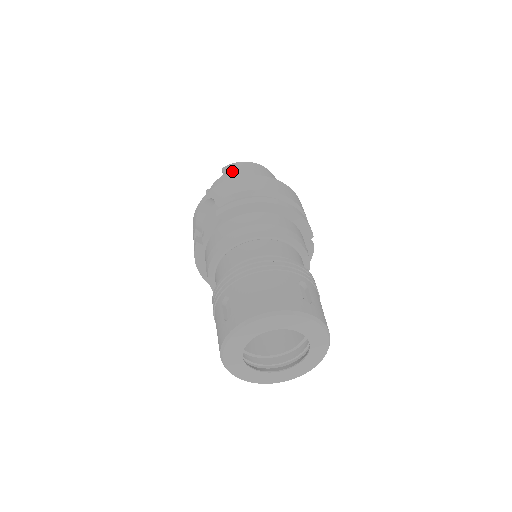
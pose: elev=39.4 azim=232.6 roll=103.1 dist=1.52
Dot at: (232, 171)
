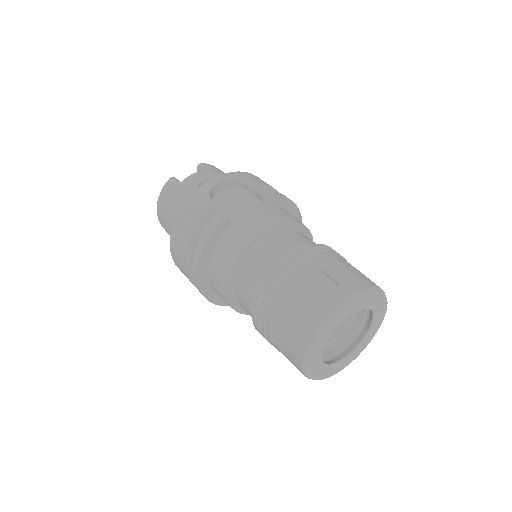
Dot at: (218, 170)
